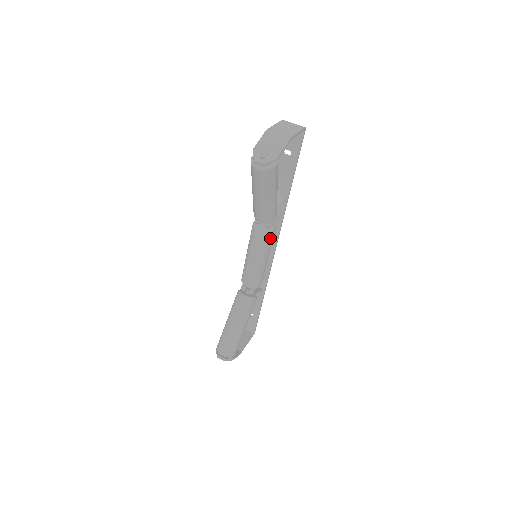
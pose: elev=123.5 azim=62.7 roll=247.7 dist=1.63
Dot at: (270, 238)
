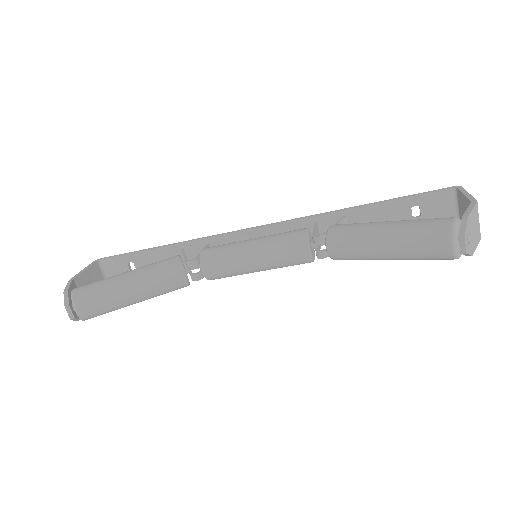
Dot at: (301, 263)
